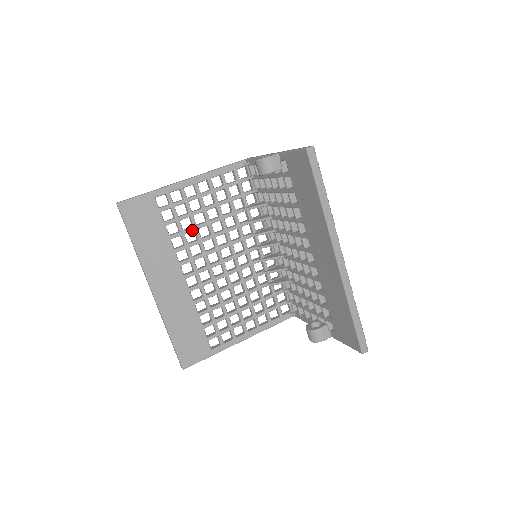
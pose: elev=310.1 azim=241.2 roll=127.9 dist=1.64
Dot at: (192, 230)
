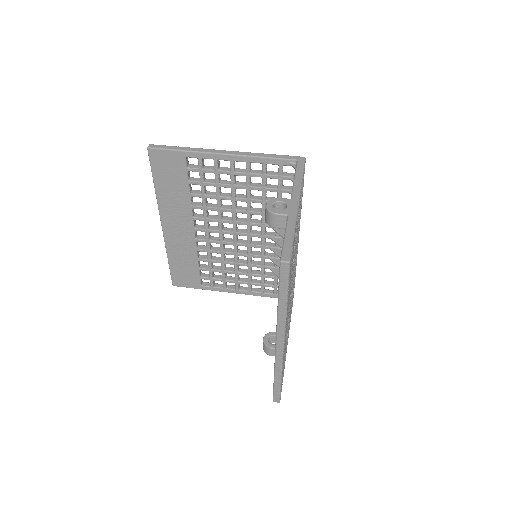
Dot at: (214, 198)
